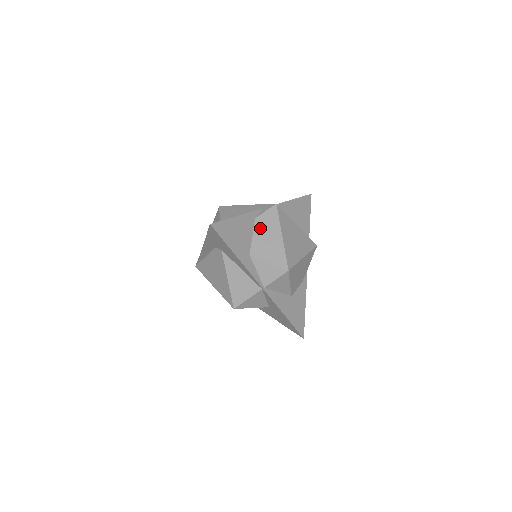
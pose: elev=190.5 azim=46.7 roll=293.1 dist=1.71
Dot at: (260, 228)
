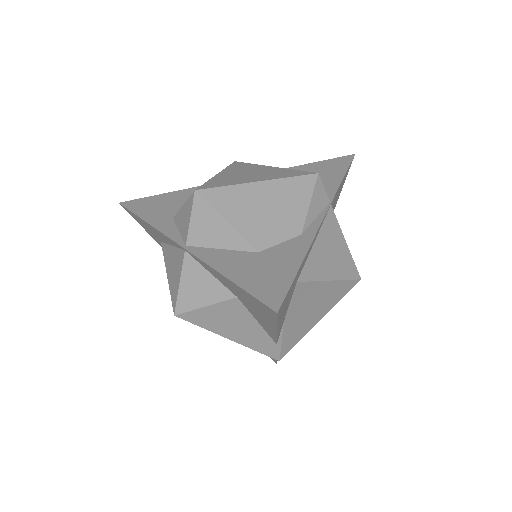
Dot at: occluded
